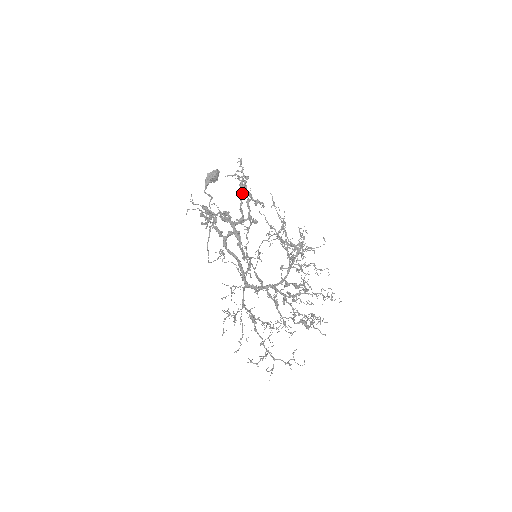
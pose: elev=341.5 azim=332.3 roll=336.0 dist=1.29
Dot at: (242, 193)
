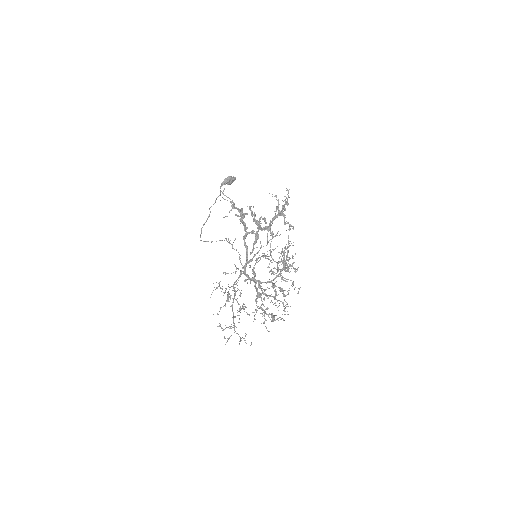
Dot at: (281, 212)
